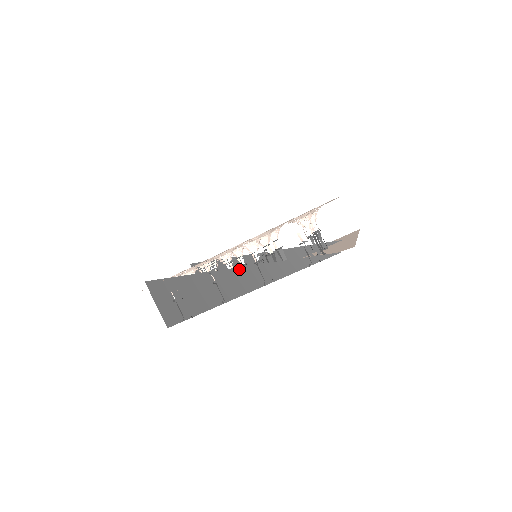
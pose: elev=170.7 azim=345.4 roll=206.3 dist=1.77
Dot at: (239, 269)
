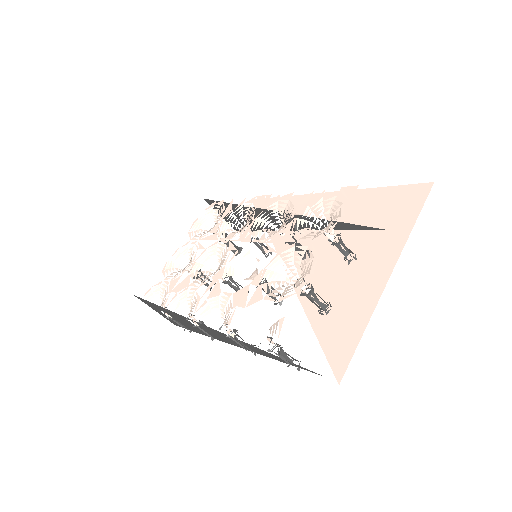
Dot at: (214, 330)
